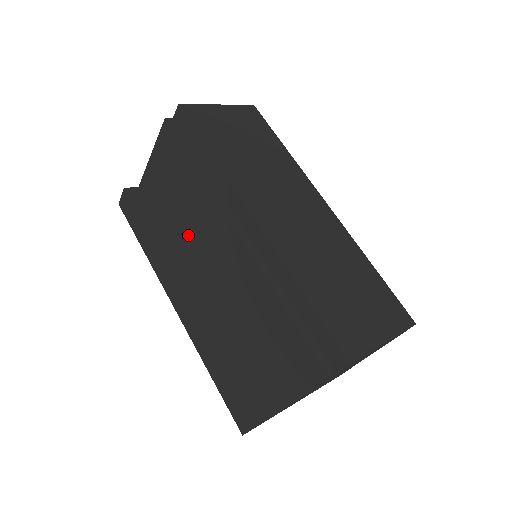
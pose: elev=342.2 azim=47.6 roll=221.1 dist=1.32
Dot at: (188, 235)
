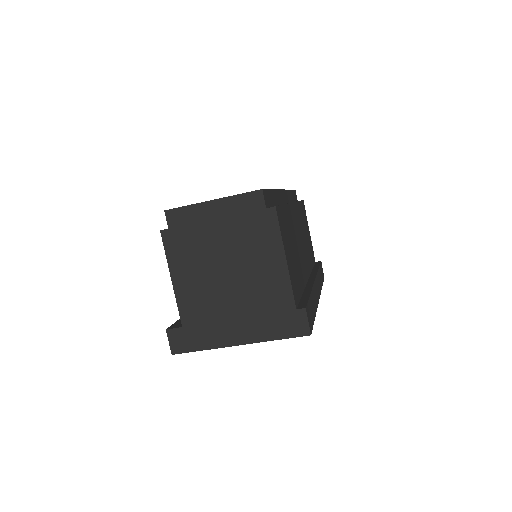
Dot at: occluded
